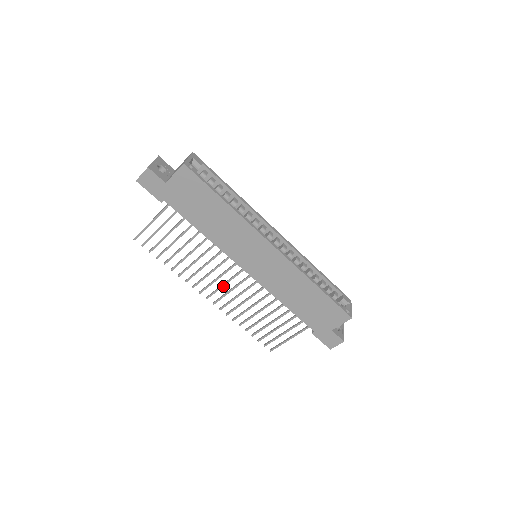
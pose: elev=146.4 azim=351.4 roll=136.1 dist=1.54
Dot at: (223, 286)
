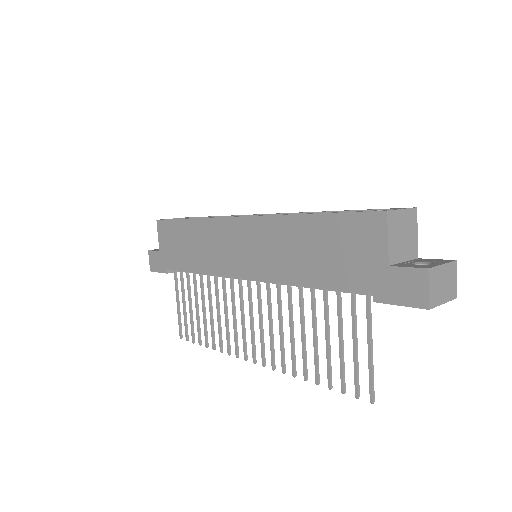
Dot at: (252, 326)
